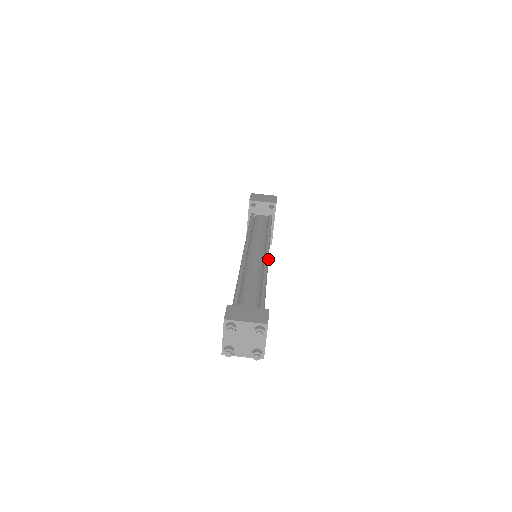
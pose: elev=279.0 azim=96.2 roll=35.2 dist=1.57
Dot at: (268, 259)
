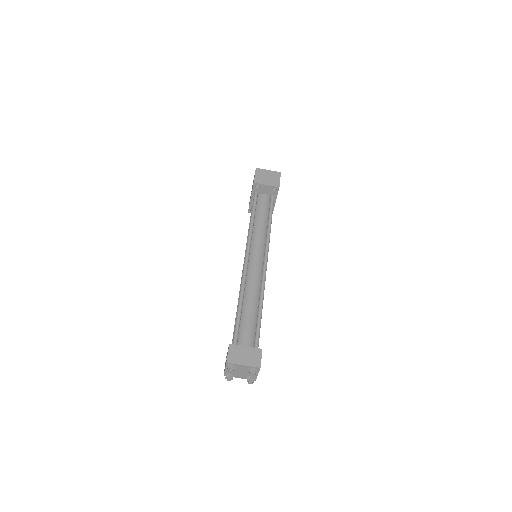
Dot at: occluded
